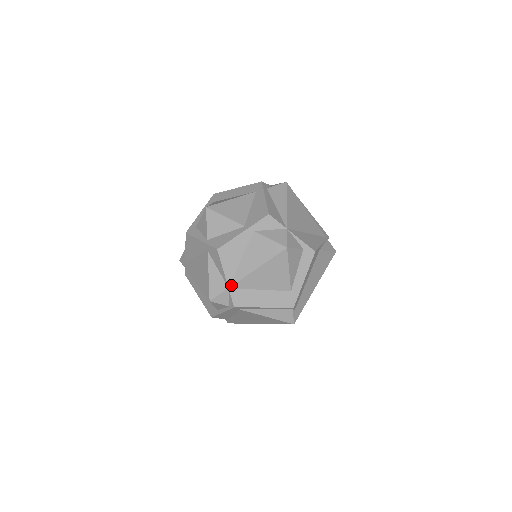
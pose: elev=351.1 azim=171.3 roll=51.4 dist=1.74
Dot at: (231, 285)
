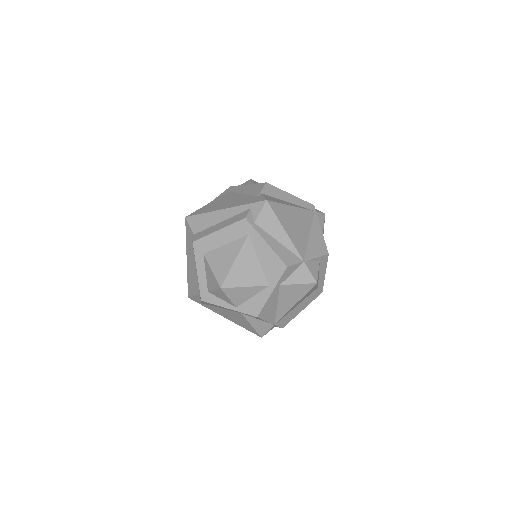
Dot at: (276, 323)
